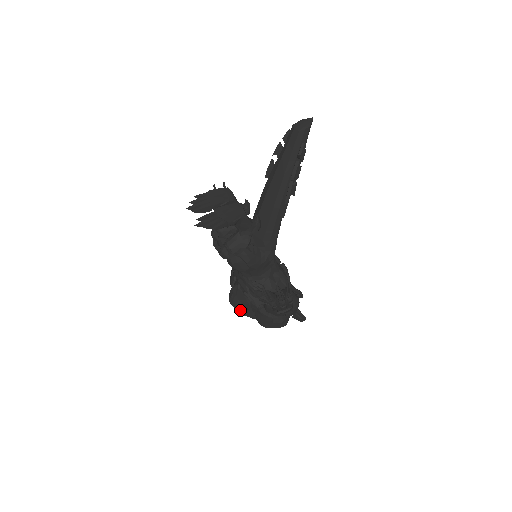
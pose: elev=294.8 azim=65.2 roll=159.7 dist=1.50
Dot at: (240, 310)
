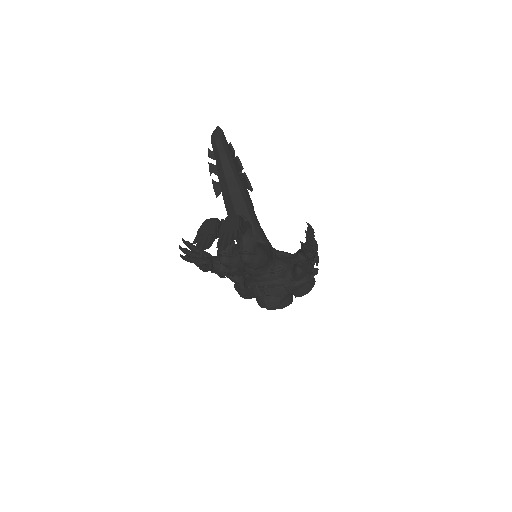
Dot at: (278, 307)
